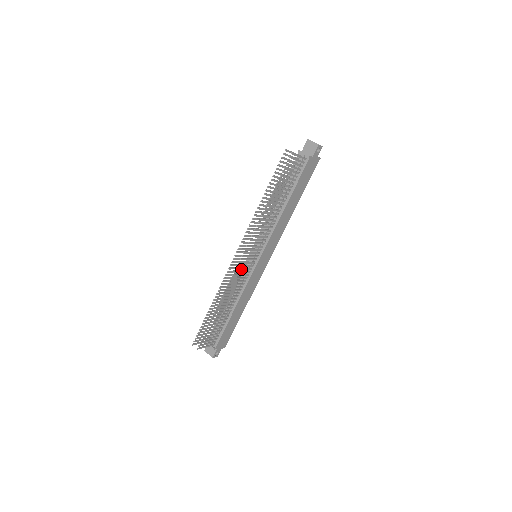
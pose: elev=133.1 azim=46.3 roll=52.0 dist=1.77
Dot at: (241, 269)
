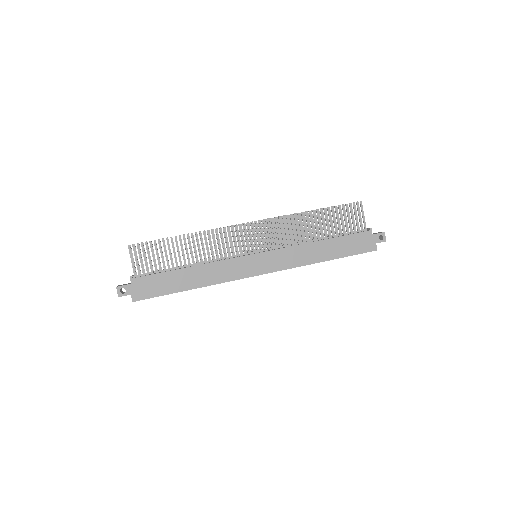
Dot at: (238, 235)
